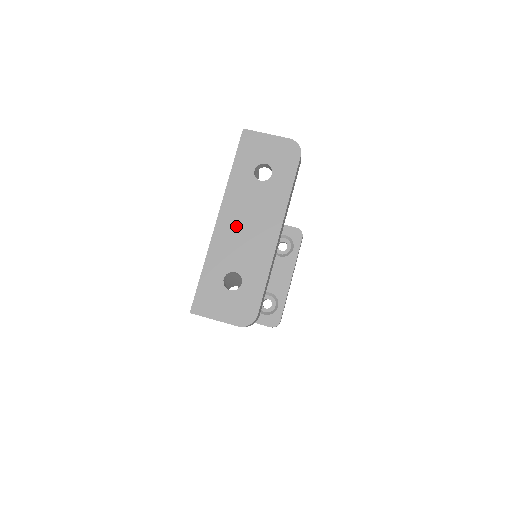
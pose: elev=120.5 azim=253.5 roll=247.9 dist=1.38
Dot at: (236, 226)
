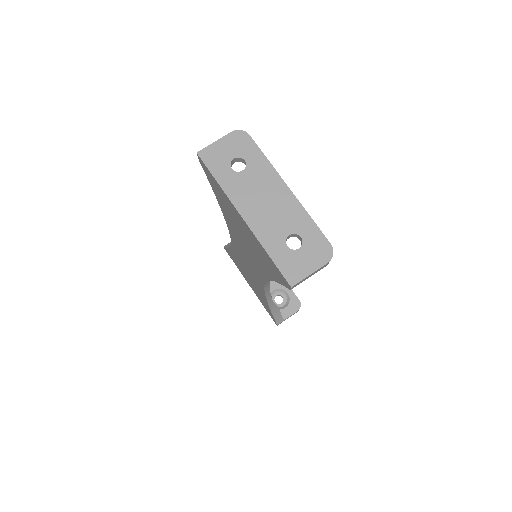
Dot at: (259, 210)
